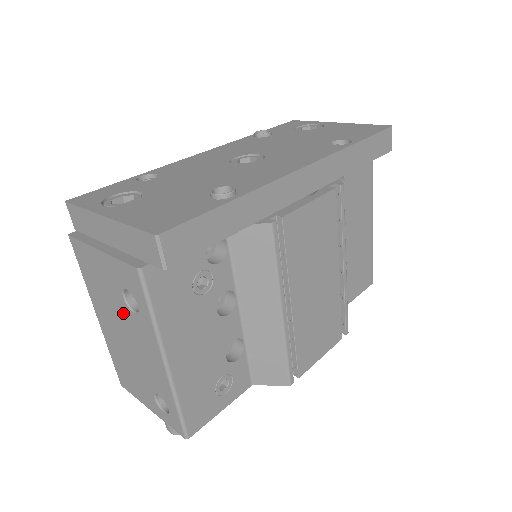
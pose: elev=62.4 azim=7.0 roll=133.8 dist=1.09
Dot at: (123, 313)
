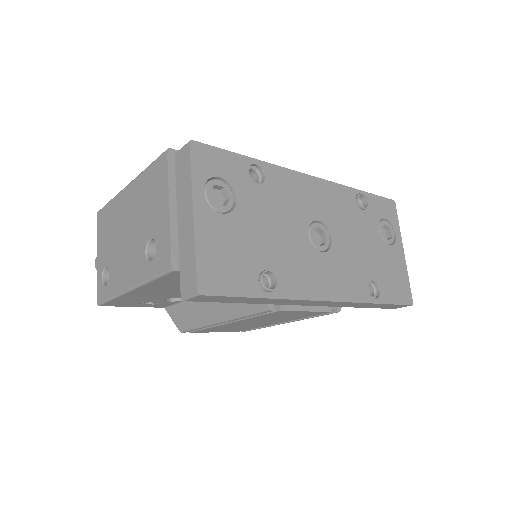
Dot at: (141, 234)
